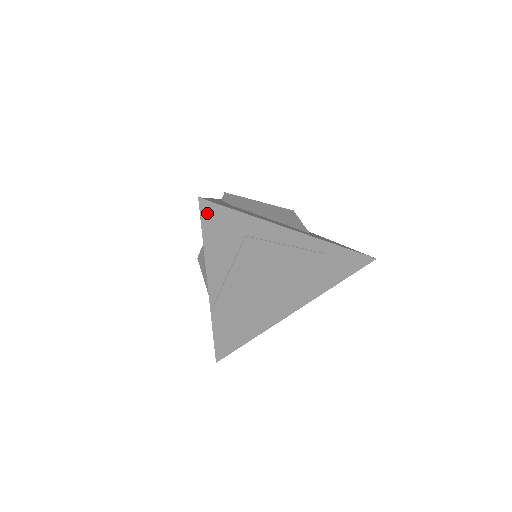
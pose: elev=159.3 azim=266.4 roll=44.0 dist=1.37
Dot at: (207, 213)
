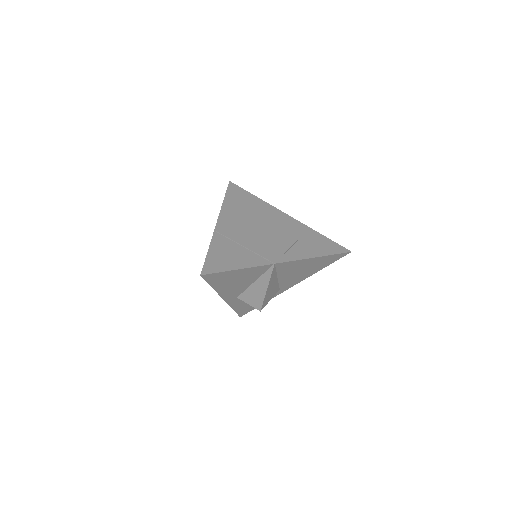
Dot at: (232, 188)
